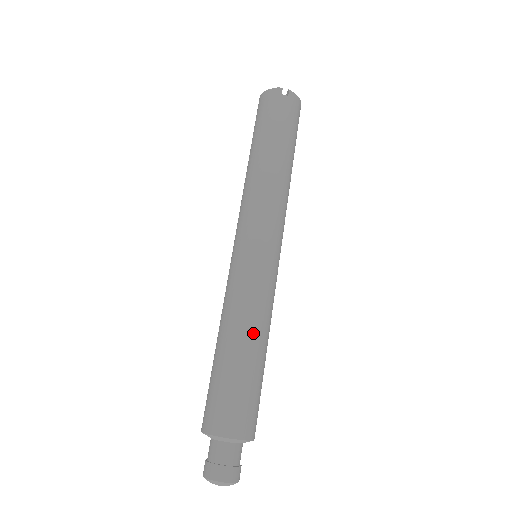
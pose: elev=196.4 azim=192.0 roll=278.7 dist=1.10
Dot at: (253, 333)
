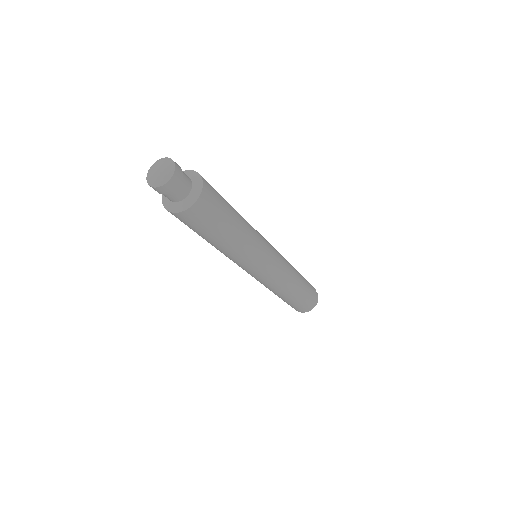
Dot at: (244, 222)
